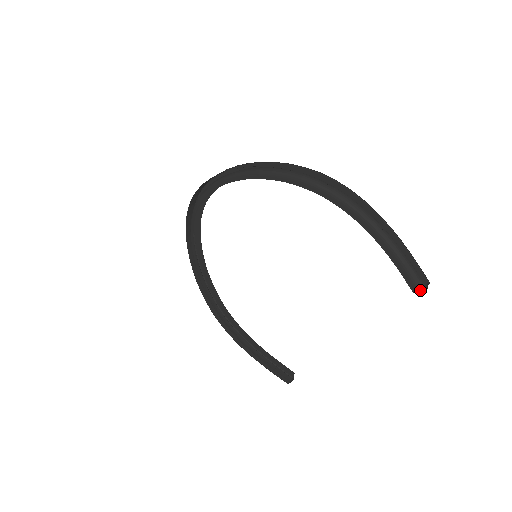
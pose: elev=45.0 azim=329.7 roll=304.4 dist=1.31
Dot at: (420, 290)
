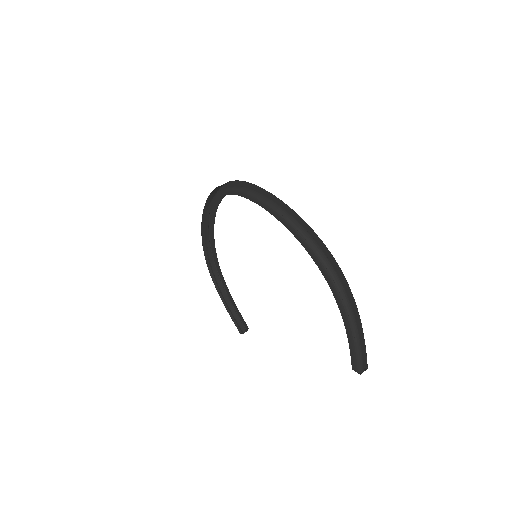
Dot at: (357, 371)
